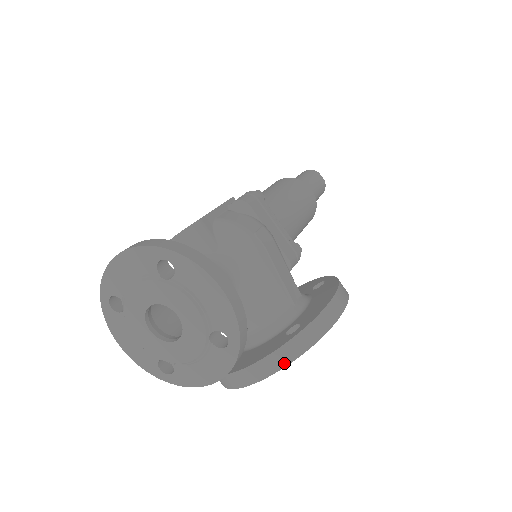
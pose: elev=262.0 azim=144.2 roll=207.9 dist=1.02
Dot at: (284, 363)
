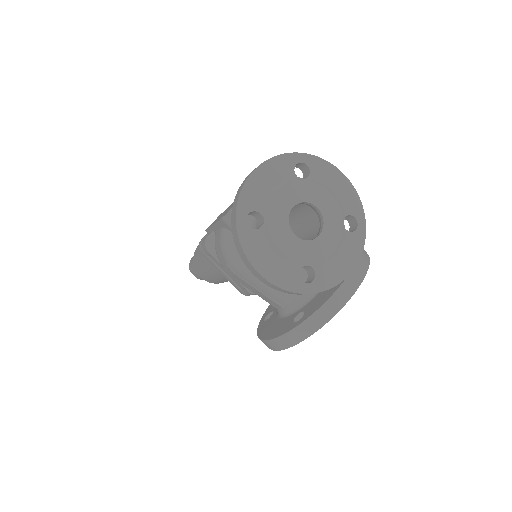
Dot at: (365, 271)
